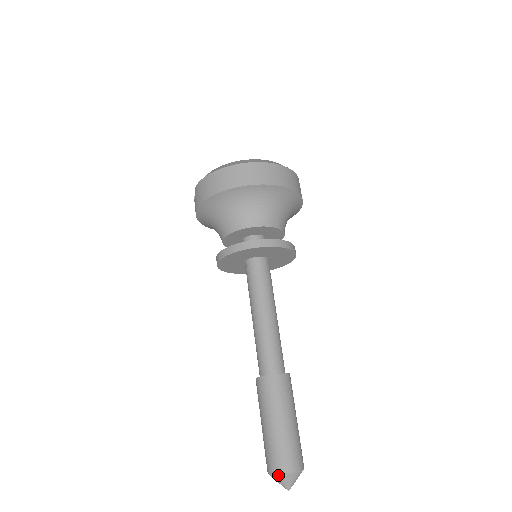
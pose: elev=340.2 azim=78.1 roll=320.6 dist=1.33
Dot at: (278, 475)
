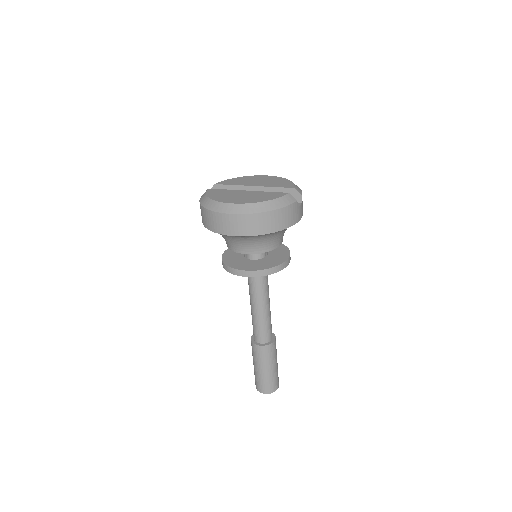
Dot at: (258, 390)
